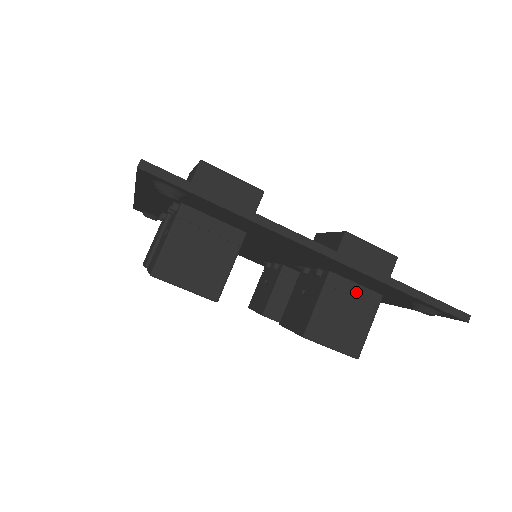
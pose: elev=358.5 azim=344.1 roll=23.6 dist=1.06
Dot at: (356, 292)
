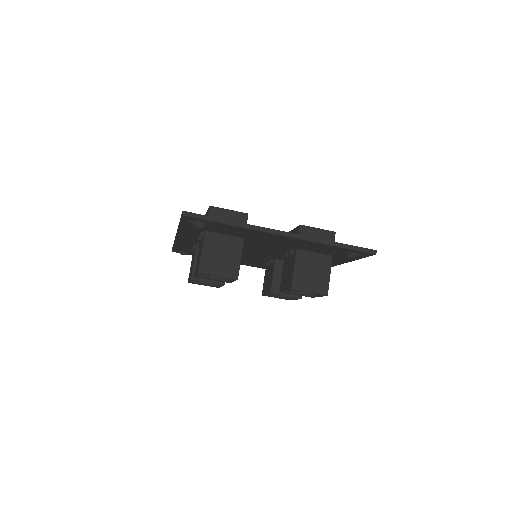
Dot at: (316, 257)
